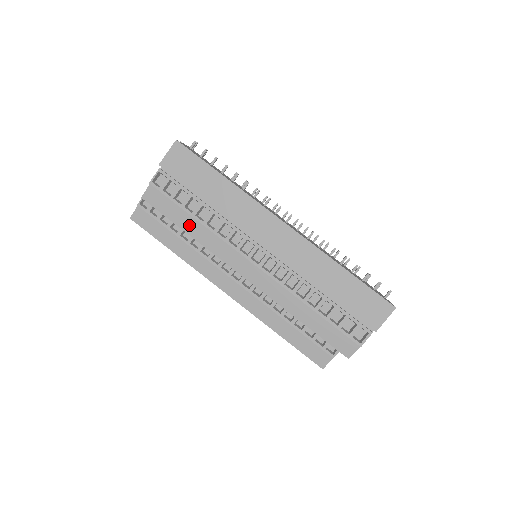
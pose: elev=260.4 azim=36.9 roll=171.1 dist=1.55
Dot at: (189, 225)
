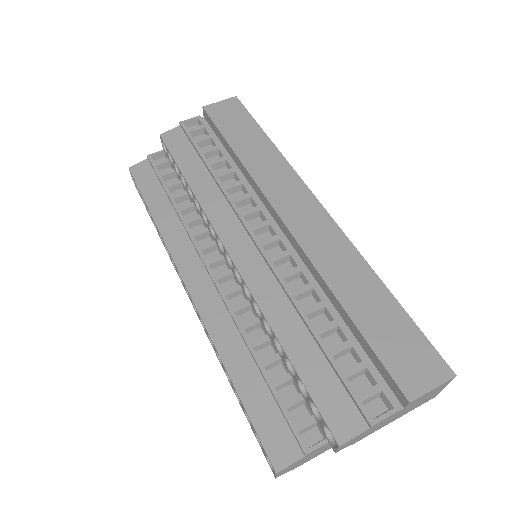
Dot at: (196, 175)
